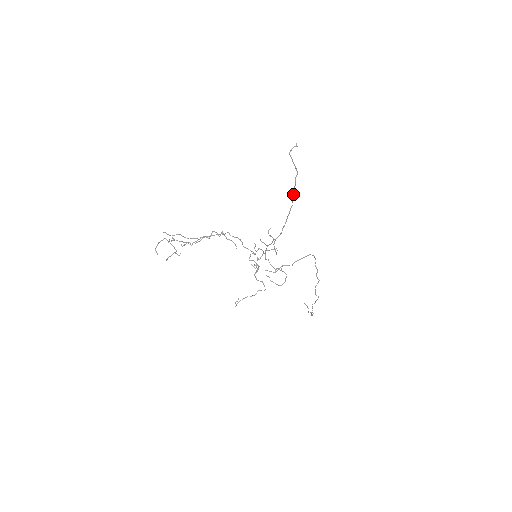
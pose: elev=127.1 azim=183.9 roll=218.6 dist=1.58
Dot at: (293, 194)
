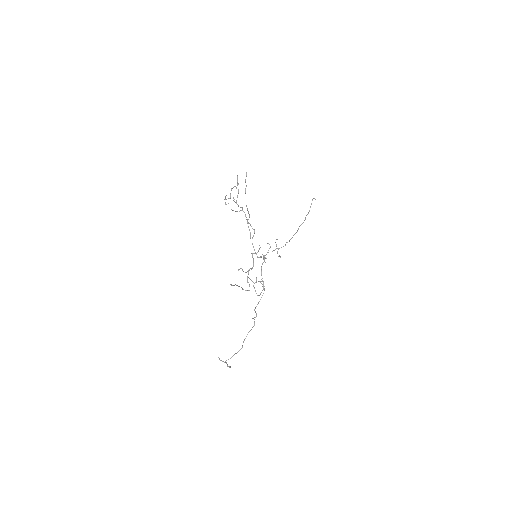
Dot at: occluded
